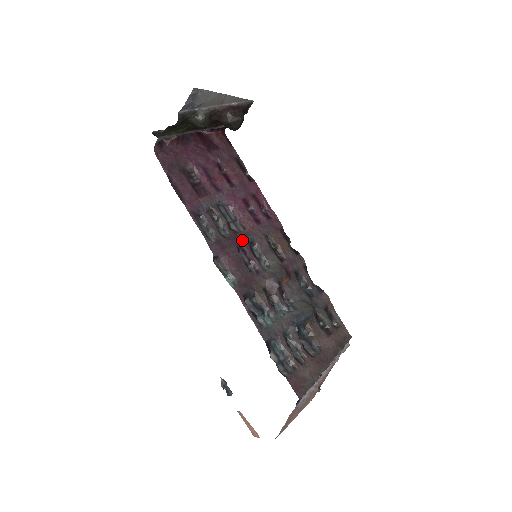
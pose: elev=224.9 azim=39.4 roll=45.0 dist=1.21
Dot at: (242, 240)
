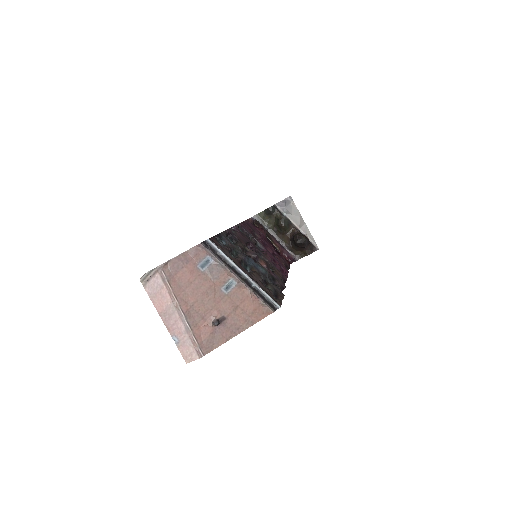
Dot at: (256, 247)
